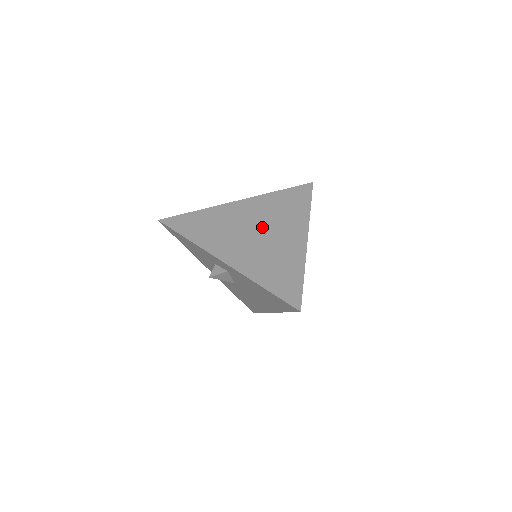
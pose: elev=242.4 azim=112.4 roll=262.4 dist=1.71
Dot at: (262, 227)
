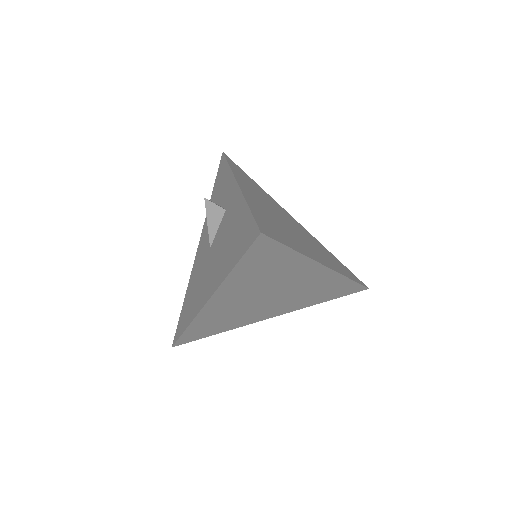
Dot at: (295, 228)
